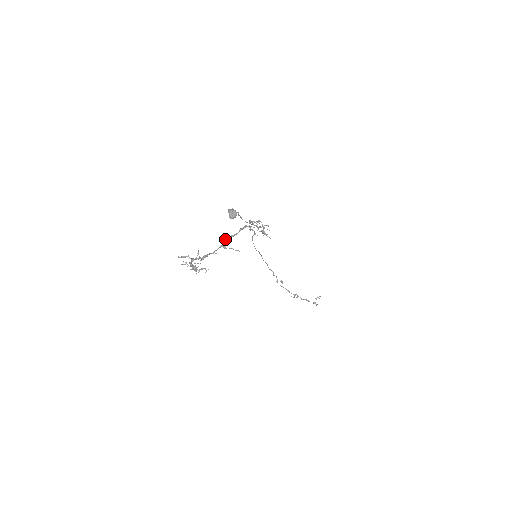
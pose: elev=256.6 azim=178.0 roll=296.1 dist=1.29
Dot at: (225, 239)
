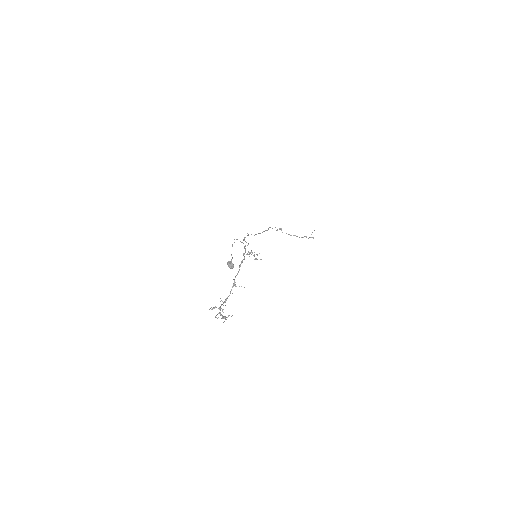
Dot at: (233, 279)
